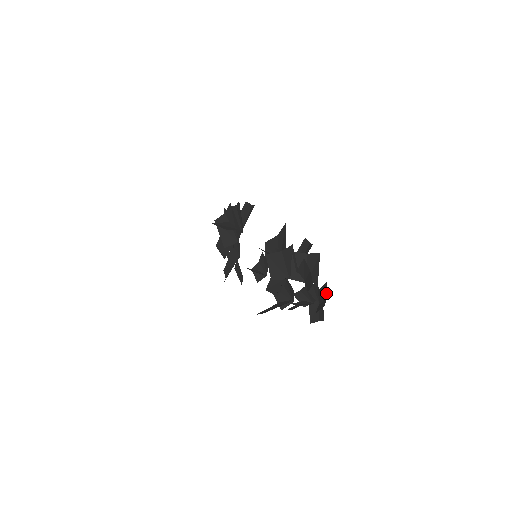
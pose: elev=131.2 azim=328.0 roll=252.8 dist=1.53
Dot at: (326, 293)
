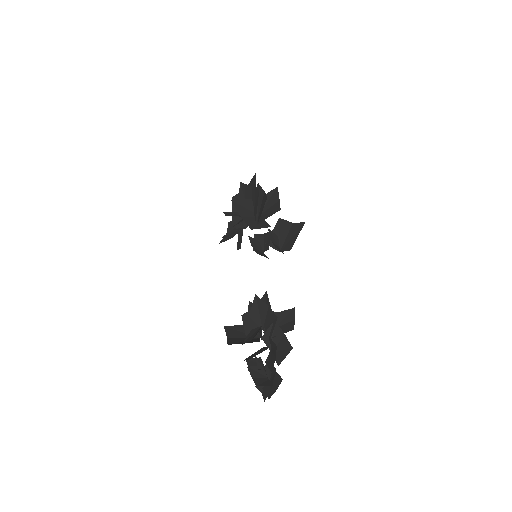
Dot at: (277, 387)
